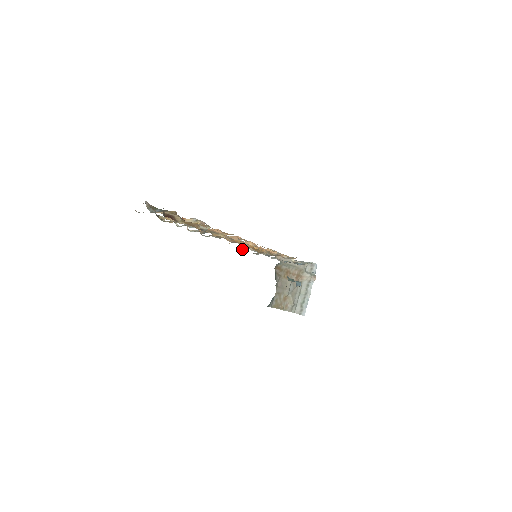
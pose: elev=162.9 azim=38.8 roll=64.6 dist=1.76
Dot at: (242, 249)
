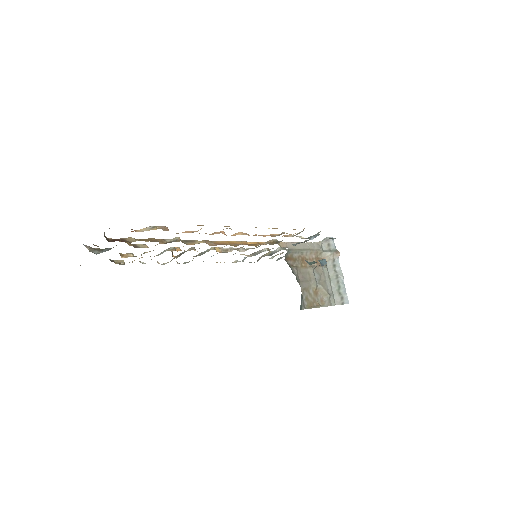
Dot at: occluded
